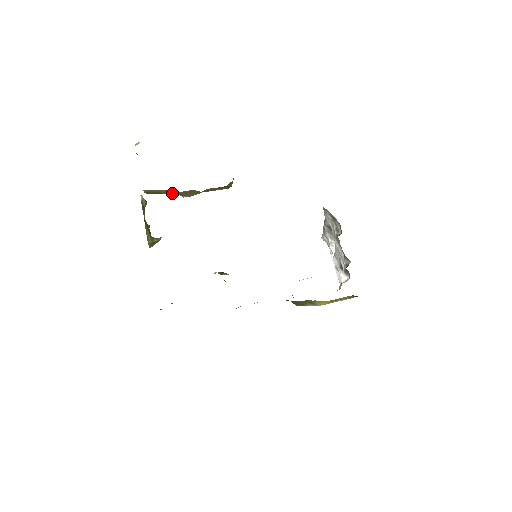
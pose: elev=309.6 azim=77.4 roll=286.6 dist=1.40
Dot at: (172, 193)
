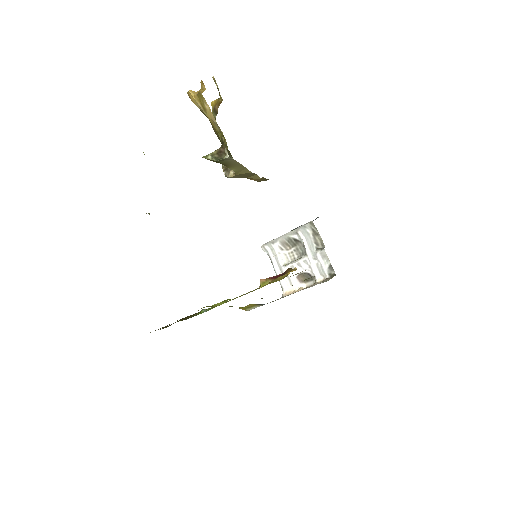
Dot at: (237, 170)
